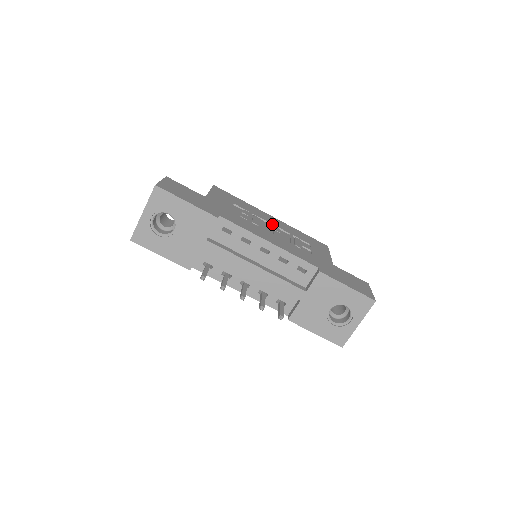
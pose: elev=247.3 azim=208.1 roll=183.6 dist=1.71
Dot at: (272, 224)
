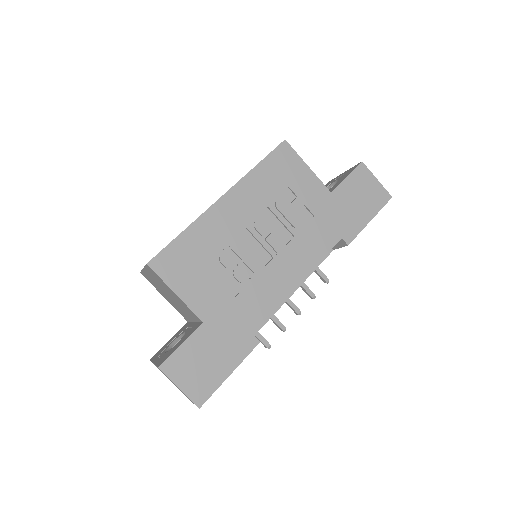
Dot at: (248, 225)
